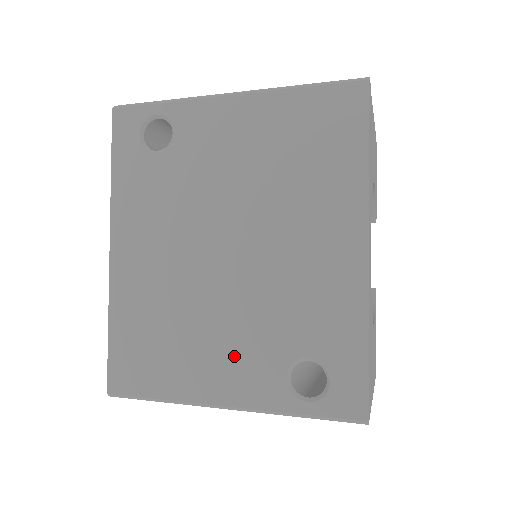
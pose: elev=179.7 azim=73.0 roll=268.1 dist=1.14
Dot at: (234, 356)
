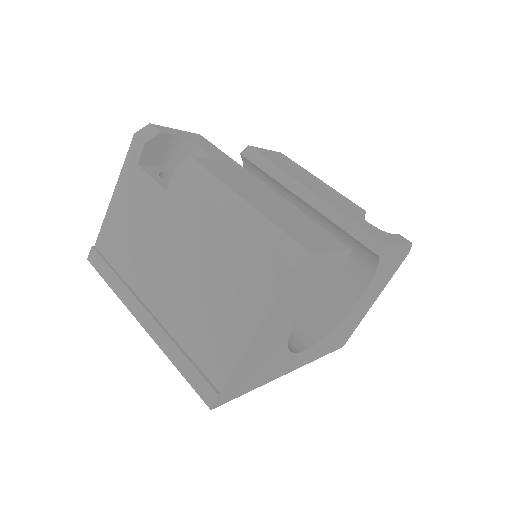
Dot at: occluded
